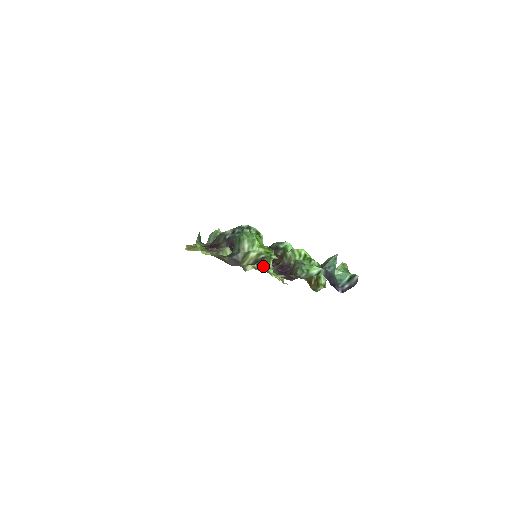
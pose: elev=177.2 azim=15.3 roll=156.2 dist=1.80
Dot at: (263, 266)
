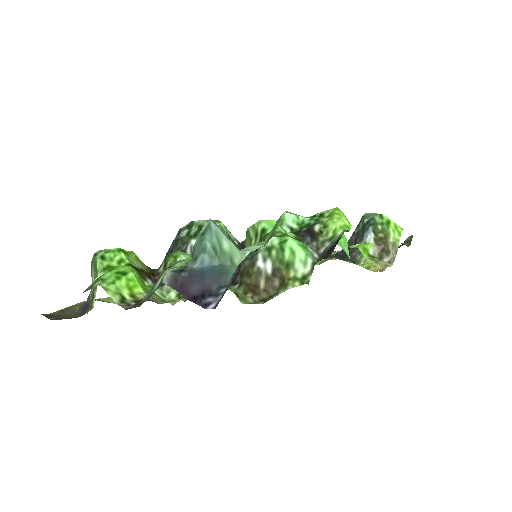
Dot at: occluded
